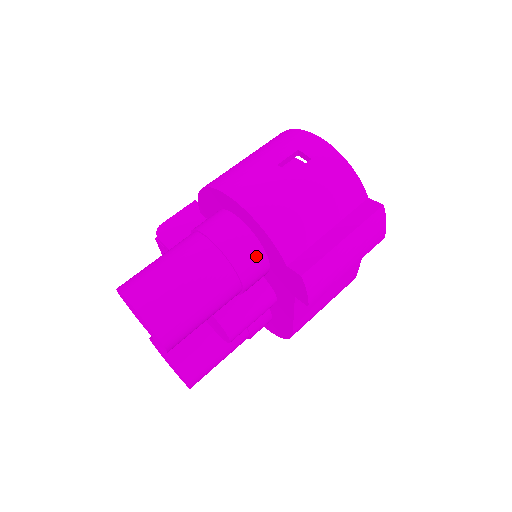
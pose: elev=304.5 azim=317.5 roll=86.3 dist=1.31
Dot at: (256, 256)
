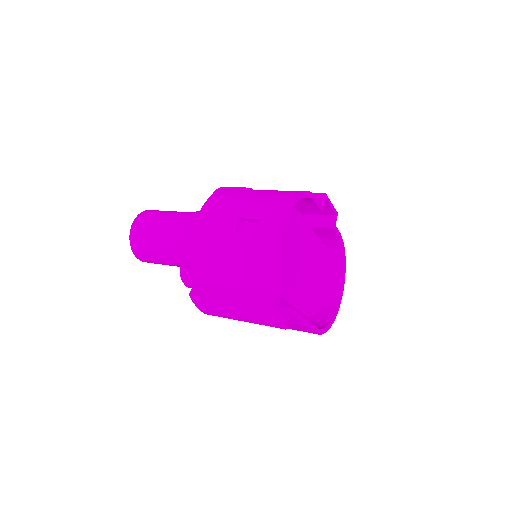
Dot at: occluded
